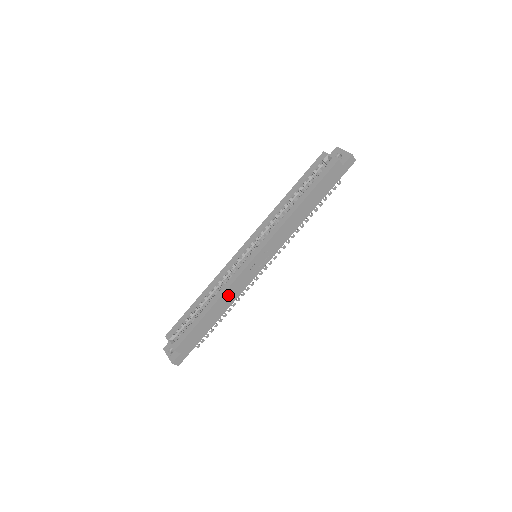
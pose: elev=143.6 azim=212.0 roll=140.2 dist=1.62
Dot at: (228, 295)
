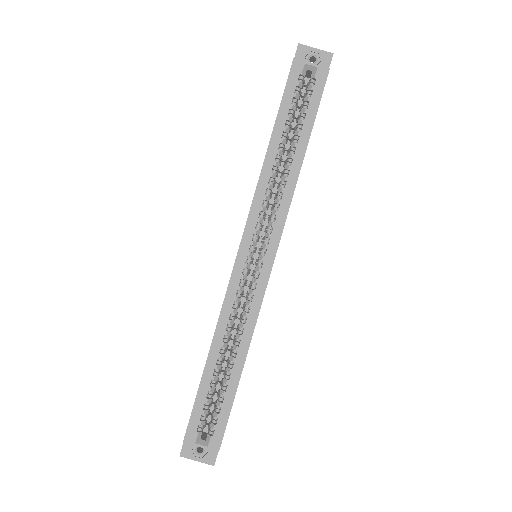
Dot at: occluded
